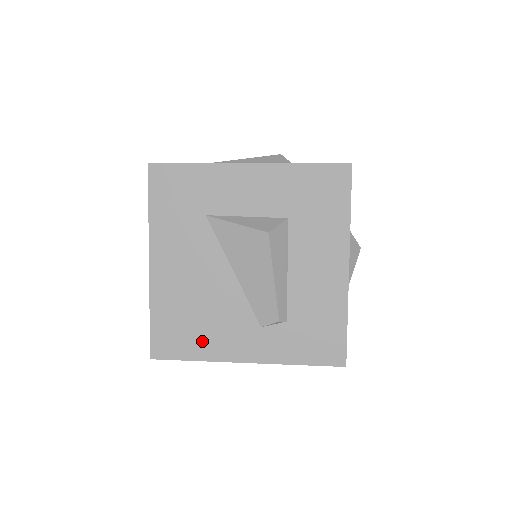
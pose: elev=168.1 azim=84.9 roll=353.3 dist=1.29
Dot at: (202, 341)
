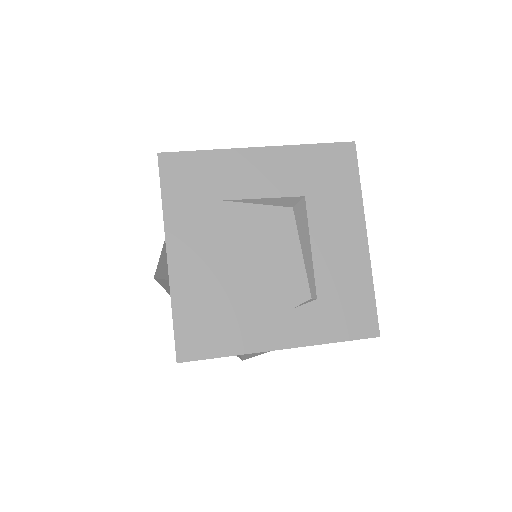
Dot at: (233, 333)
